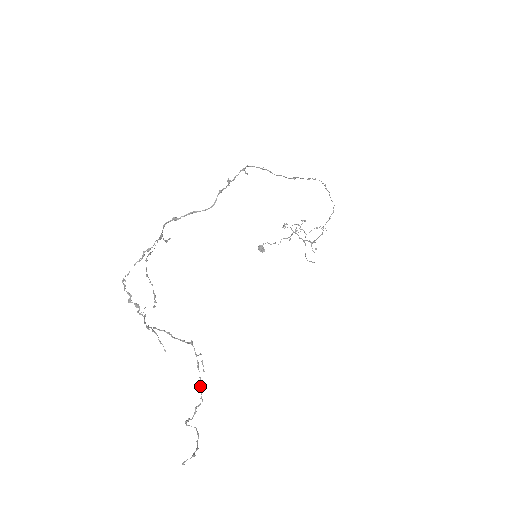
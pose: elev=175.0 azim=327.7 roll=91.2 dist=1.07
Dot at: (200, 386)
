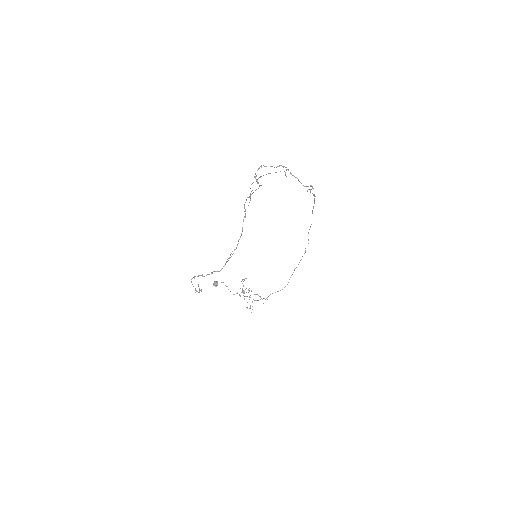
Dot at: (227, 261)
